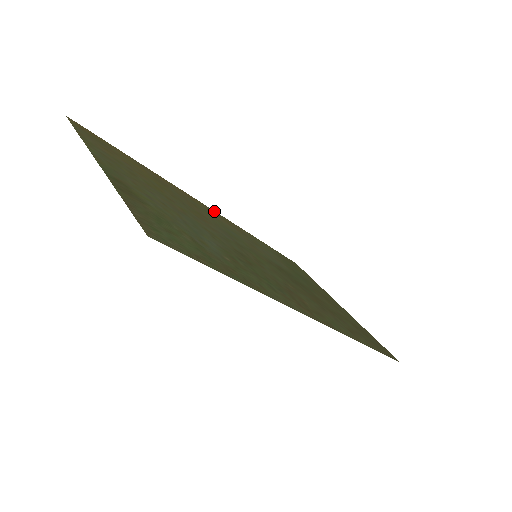
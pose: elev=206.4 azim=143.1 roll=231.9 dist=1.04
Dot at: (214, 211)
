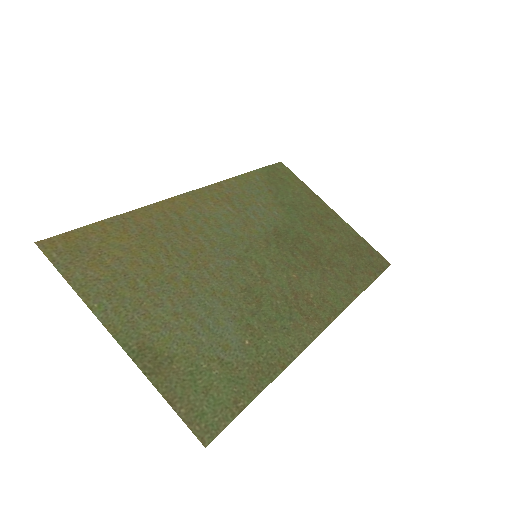
Dot at: (196, 191)
